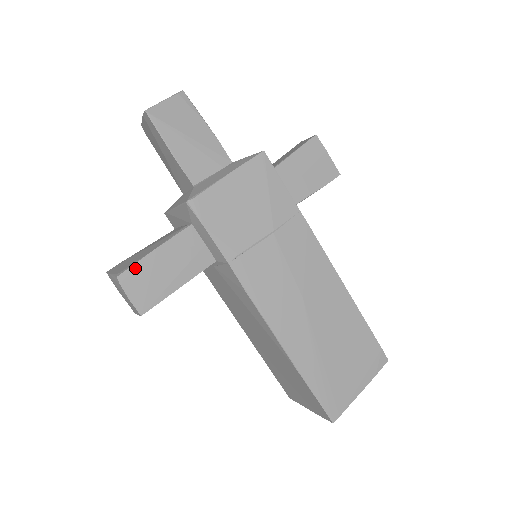
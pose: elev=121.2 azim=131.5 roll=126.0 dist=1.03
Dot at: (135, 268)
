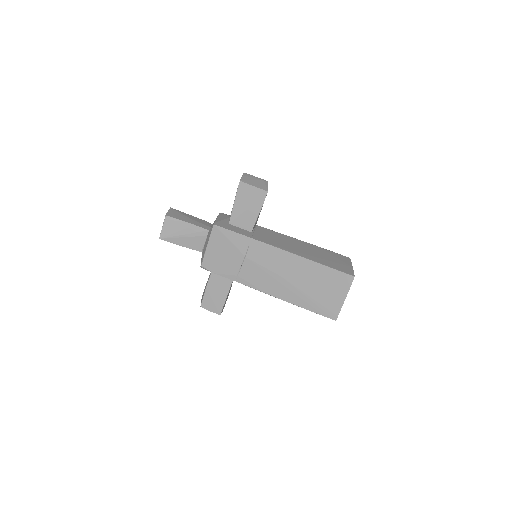
Dot at: (204, 300)
